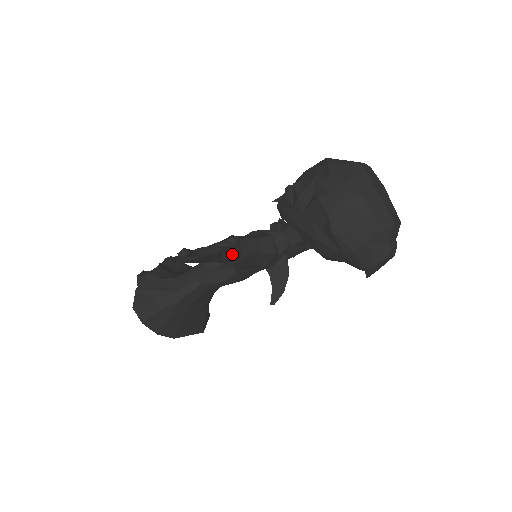
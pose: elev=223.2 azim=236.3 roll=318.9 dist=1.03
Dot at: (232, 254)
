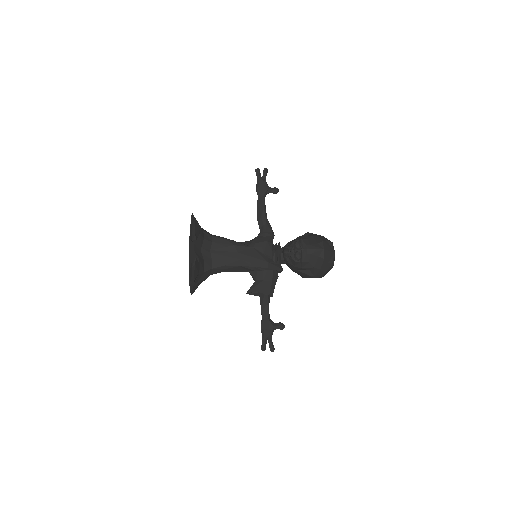
Dot at: occluded
